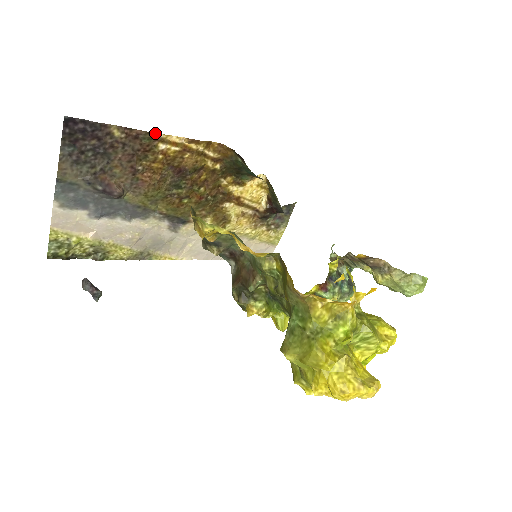
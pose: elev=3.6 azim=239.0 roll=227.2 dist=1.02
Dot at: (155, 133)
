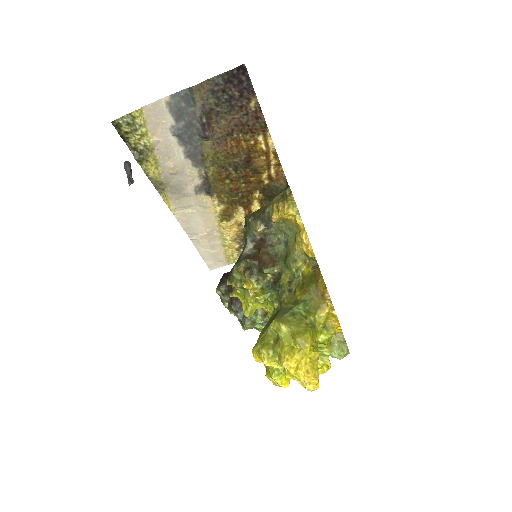
Dot at: occluded
